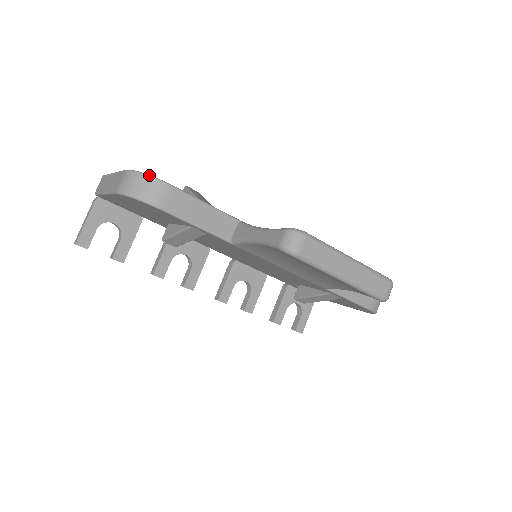
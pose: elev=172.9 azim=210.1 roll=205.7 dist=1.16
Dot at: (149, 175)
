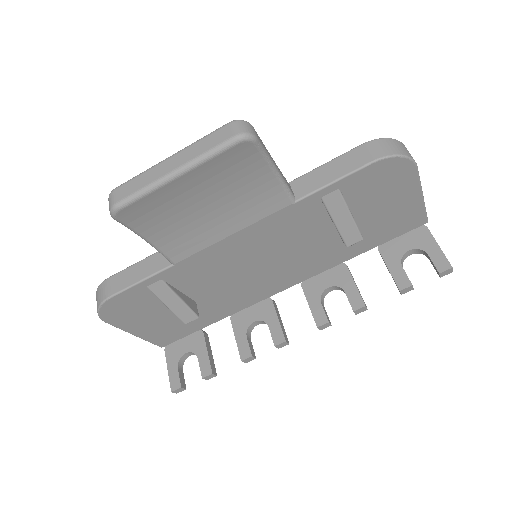
Dot at: (97, 289)
